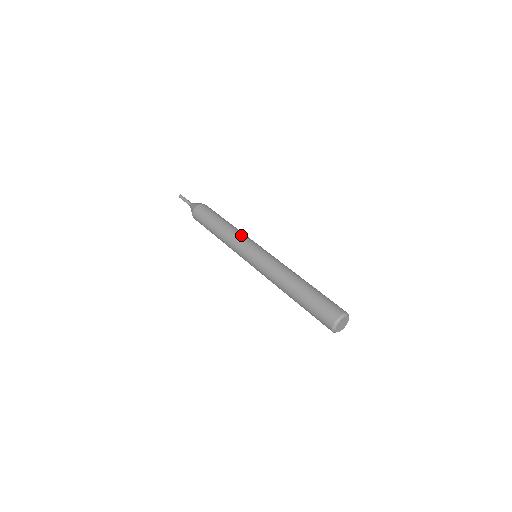
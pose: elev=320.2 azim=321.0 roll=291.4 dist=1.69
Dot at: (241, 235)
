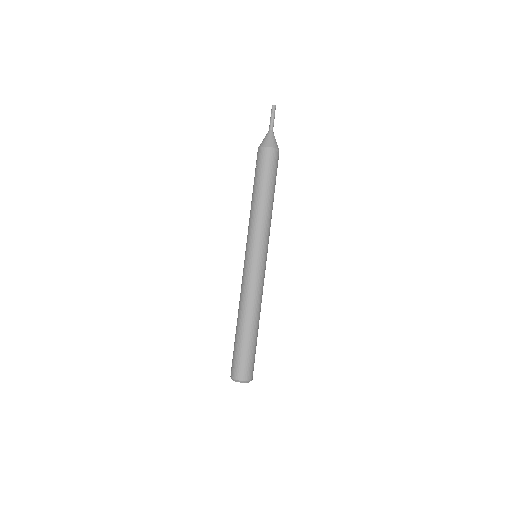
Dot at: (258, 227)
